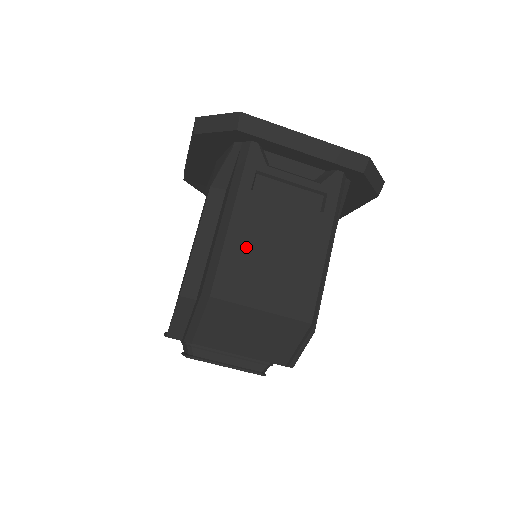
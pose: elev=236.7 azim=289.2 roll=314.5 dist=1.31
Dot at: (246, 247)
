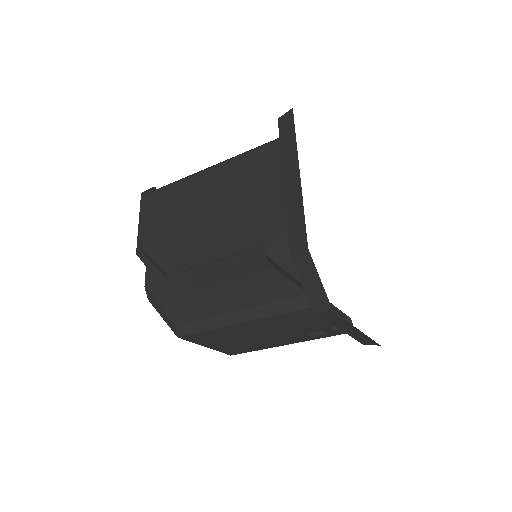
Dot at: (233, 333)
